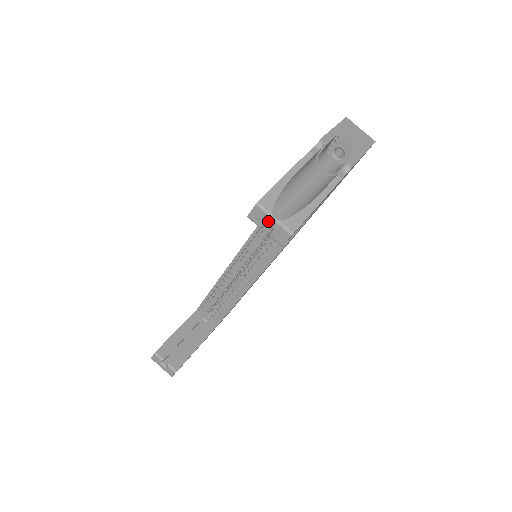
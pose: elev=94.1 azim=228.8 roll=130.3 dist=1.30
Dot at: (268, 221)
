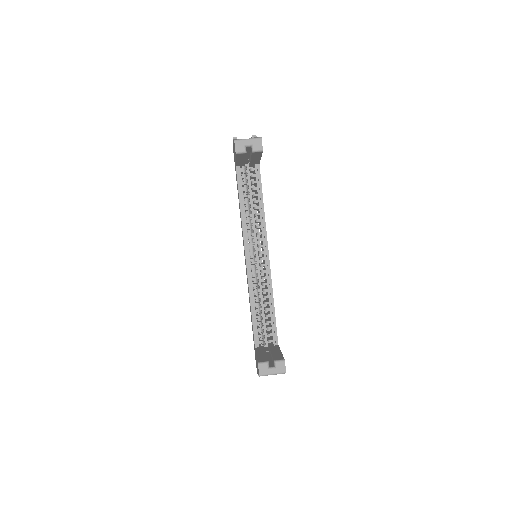
Dot at: (246, 143)
